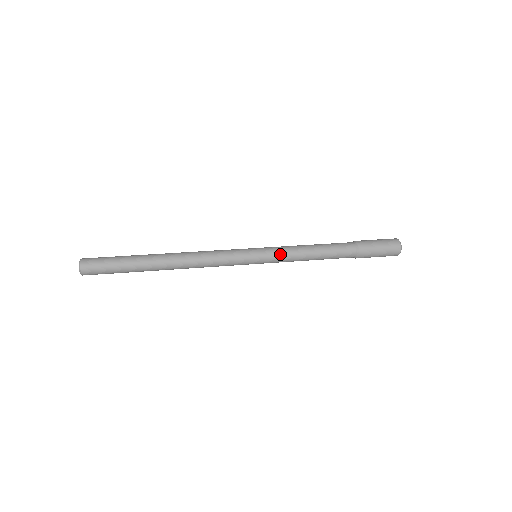
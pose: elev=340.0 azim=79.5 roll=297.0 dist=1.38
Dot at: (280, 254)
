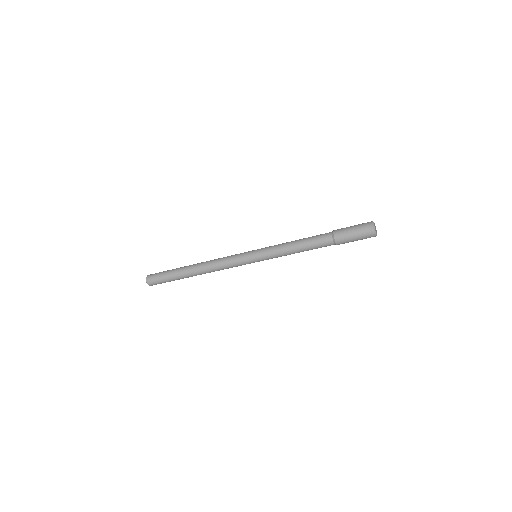
Dot at: (270, 248)
